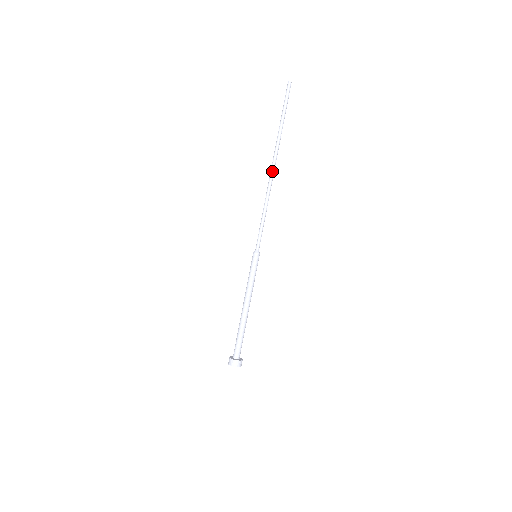
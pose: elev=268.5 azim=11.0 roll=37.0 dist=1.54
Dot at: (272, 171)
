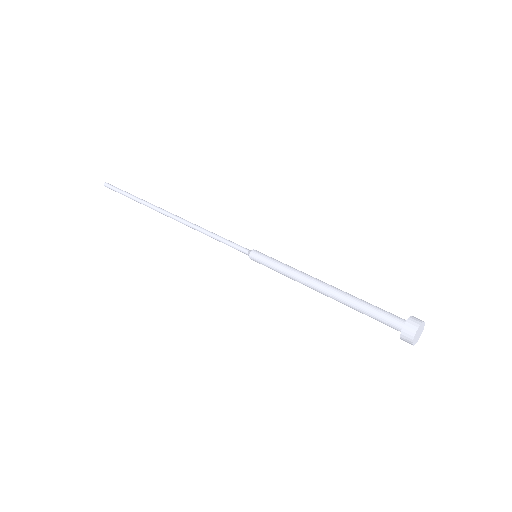
Dot at: (170, 215)
